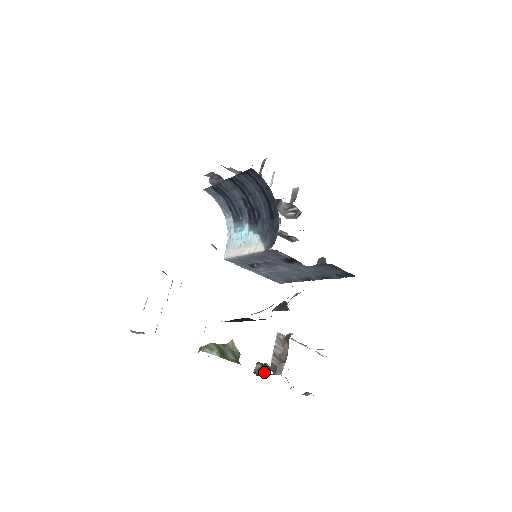
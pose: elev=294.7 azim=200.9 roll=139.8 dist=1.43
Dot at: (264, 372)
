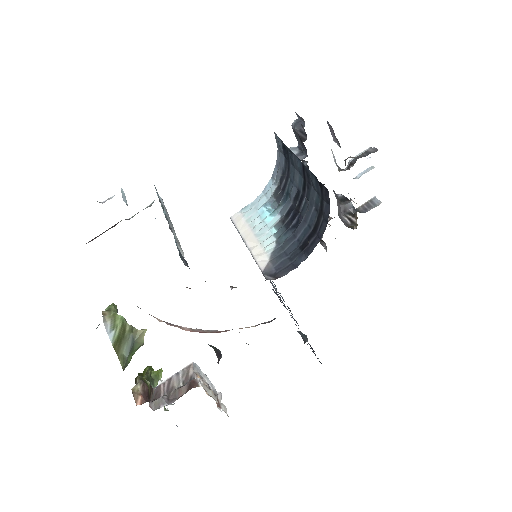
Dot at: (136, 402)
